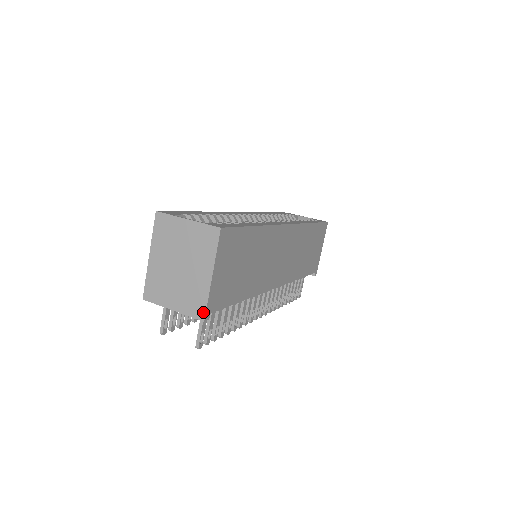
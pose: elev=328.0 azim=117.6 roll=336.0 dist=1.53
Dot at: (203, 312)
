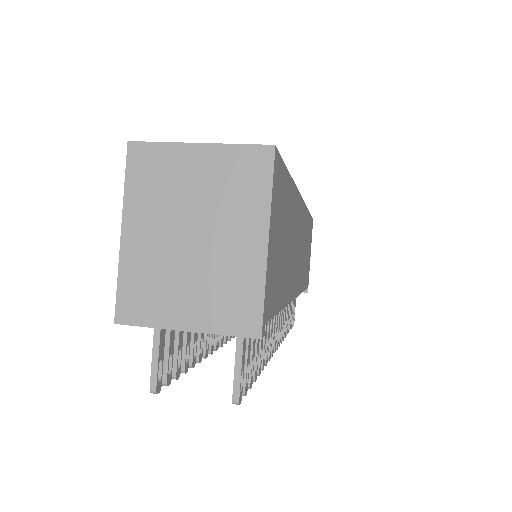
Dot at: (257, 320)
